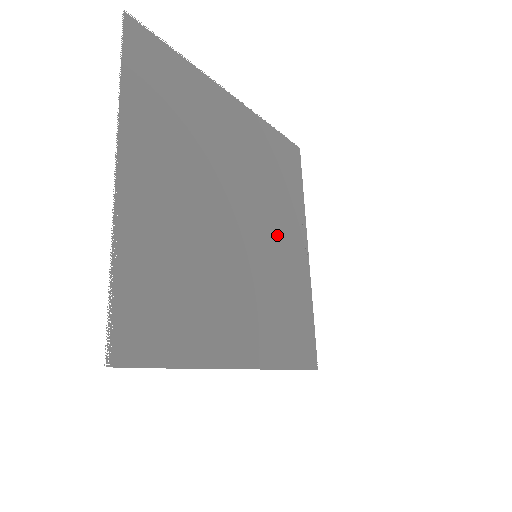
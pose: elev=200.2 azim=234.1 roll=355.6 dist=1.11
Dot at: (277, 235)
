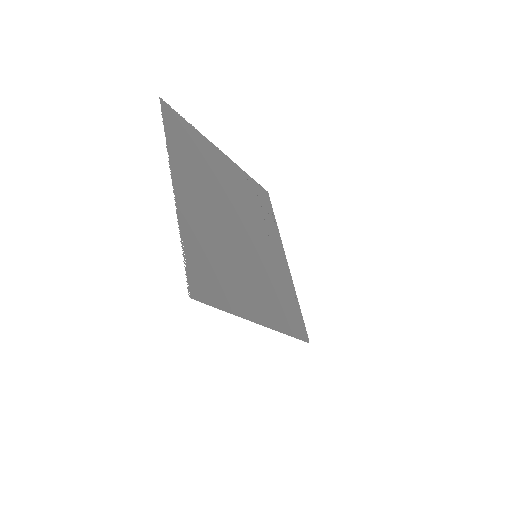
Dot at: (266, 246)
